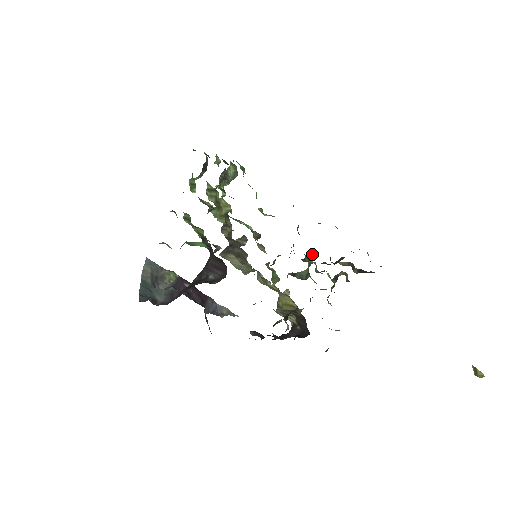
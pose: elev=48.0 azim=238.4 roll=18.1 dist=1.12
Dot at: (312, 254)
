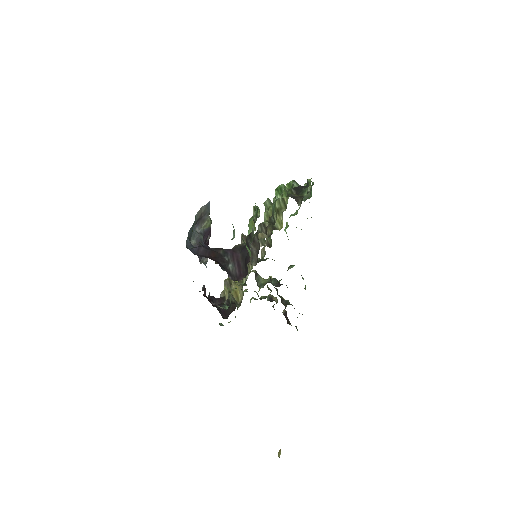
Dot at: (279, 283)
